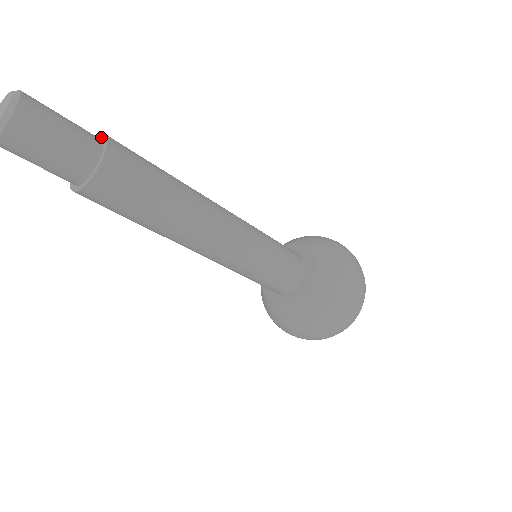
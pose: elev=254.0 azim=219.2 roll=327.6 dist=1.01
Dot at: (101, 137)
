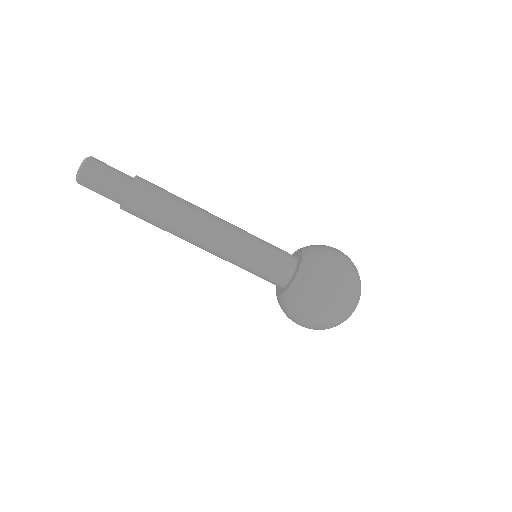
Dot at: occluded
